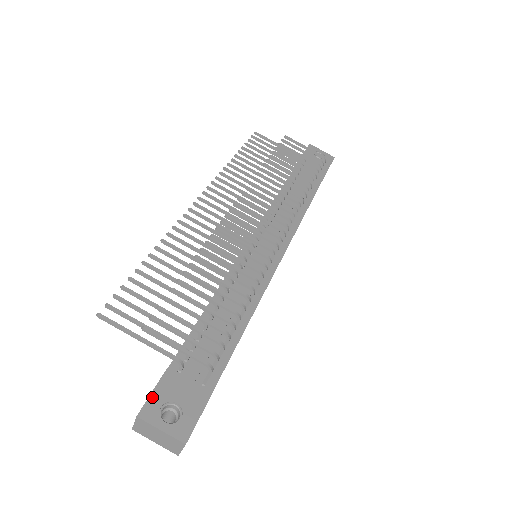
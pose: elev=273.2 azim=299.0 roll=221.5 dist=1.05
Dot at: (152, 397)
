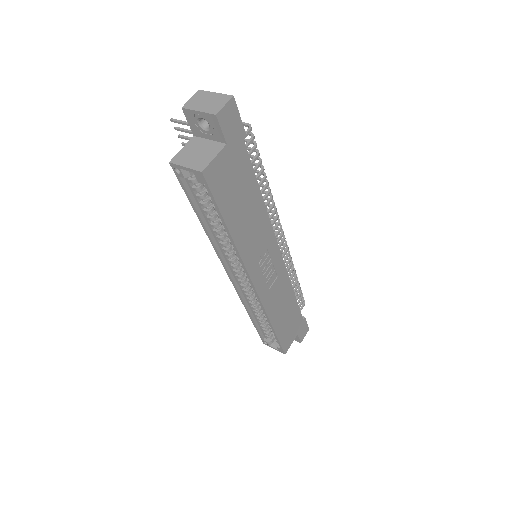
Dot at: occluded
